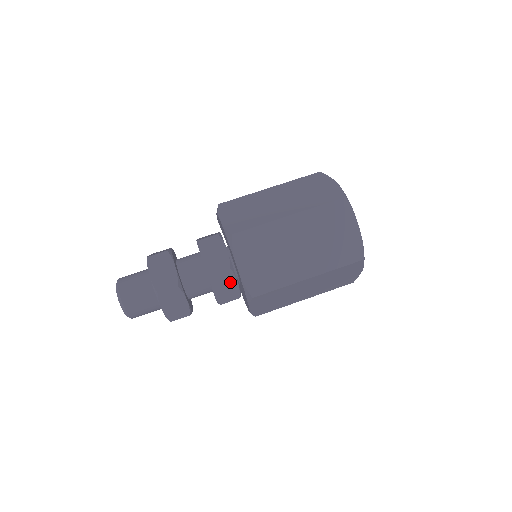
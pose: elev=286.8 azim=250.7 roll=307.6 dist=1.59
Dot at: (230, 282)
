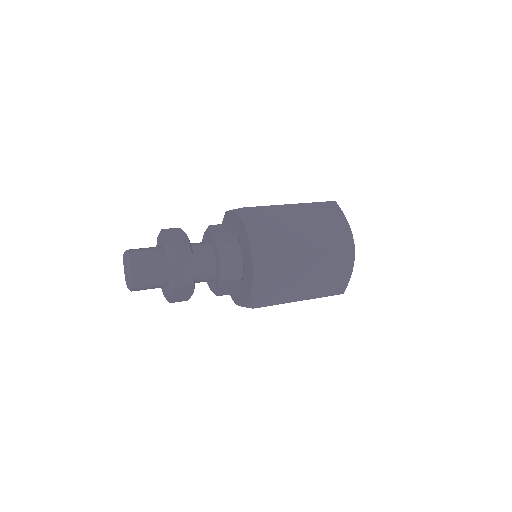
Dot at: (236, 256)
